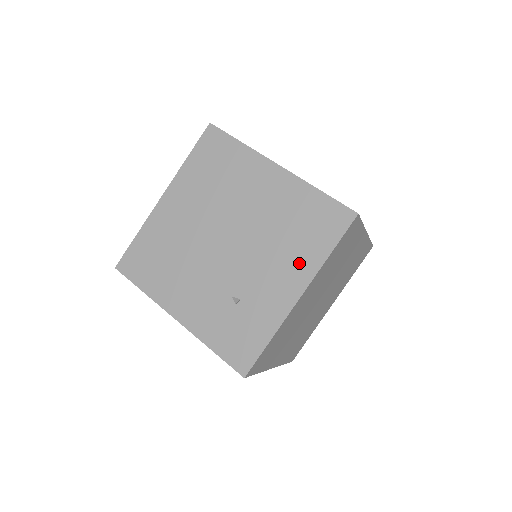
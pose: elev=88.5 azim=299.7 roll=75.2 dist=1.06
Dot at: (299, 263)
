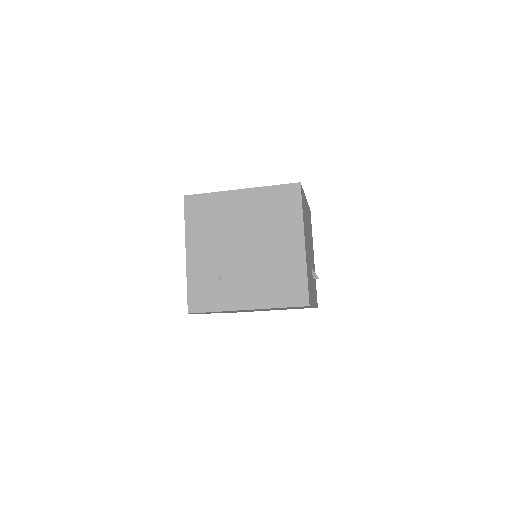
Dot at: (263, 296)
